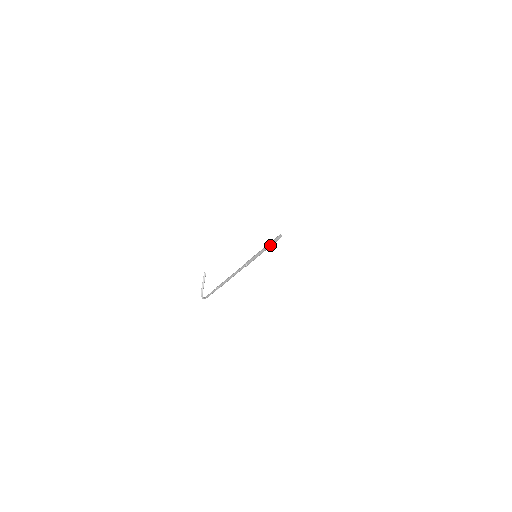
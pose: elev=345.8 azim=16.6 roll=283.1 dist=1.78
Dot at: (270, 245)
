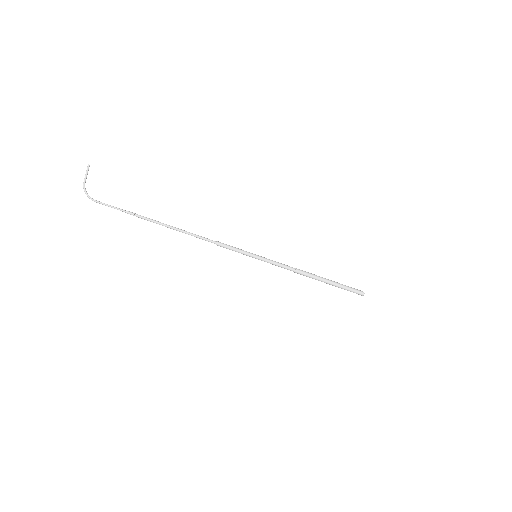
Dot at: (310, 273)
